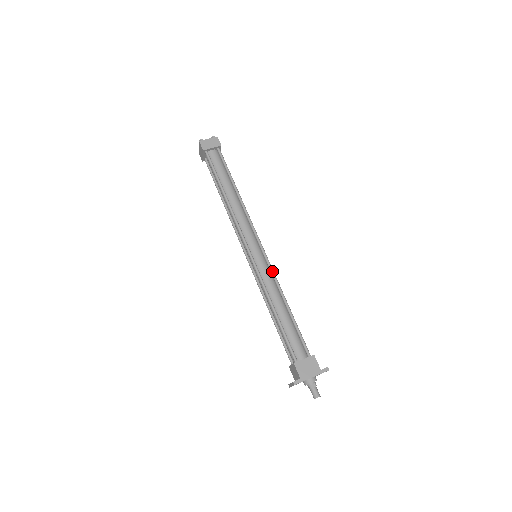
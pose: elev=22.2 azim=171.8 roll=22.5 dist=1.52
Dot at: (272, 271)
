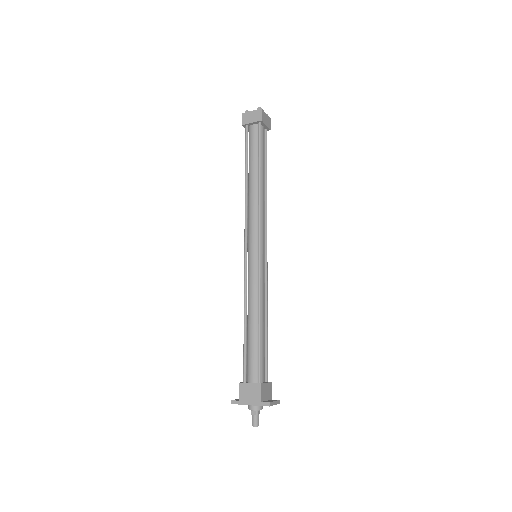
Dot at: (258, 279)
